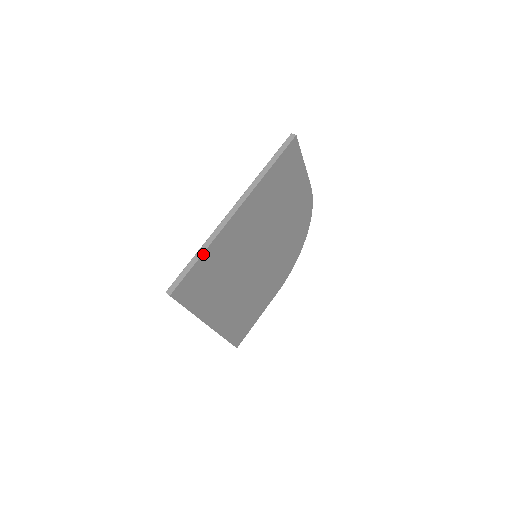
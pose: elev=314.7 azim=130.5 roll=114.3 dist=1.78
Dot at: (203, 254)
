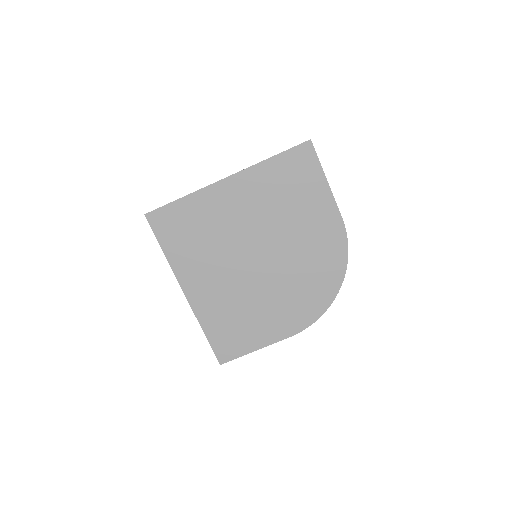
Dot at: (184, 198)
